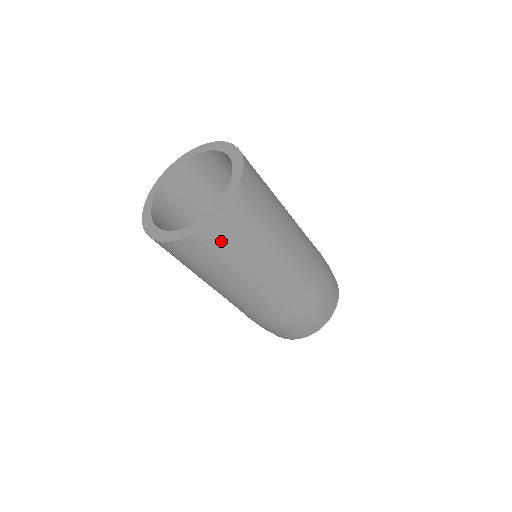
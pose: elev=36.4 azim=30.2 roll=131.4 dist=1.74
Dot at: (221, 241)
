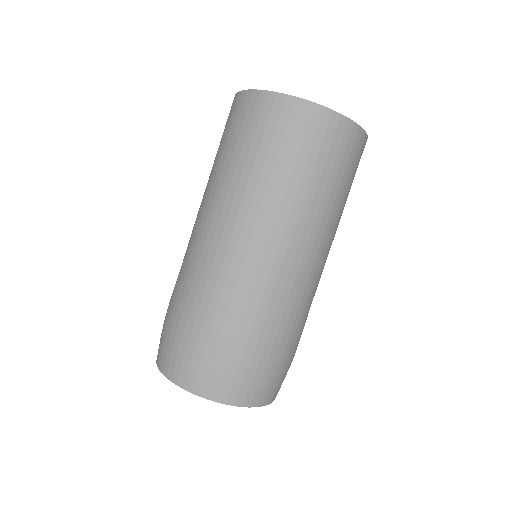
Dot at: (312, 138)
